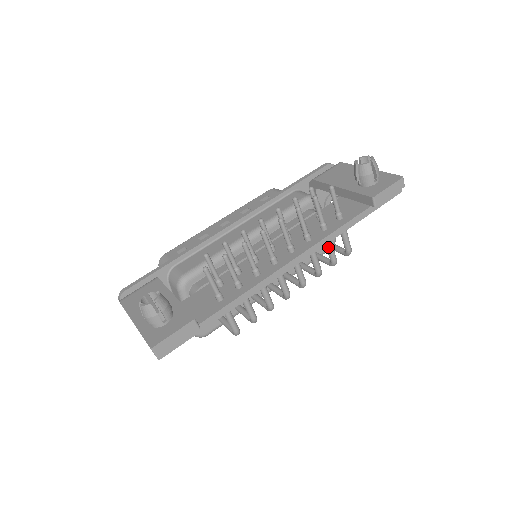
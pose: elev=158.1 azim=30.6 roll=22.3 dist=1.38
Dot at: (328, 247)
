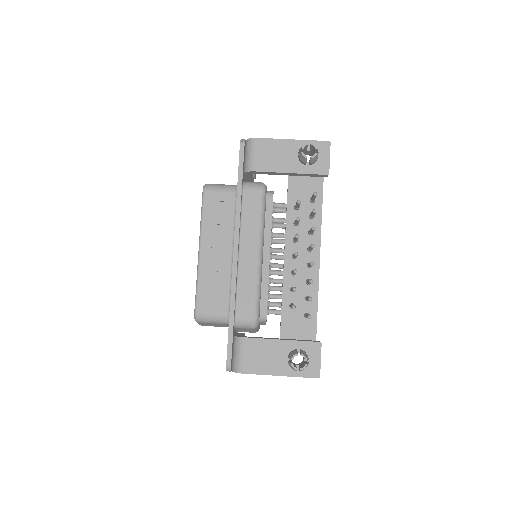
Dot at: occluded
